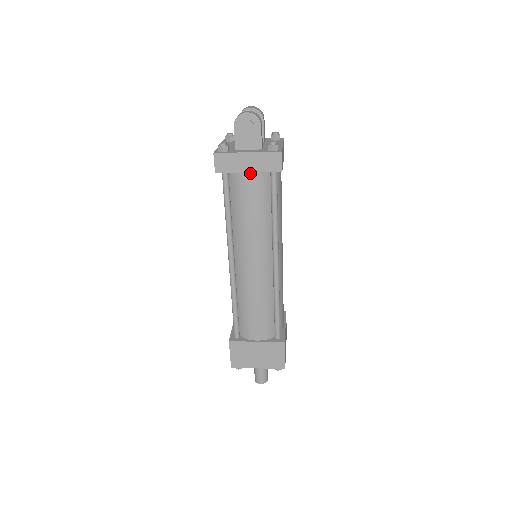
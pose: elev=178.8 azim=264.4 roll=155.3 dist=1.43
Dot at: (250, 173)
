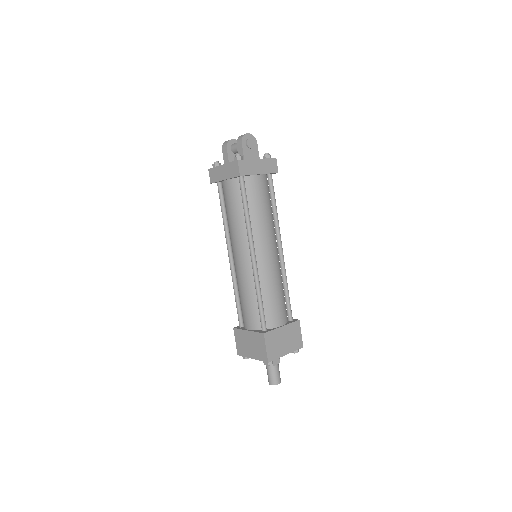
Dot at: (260, 175)
